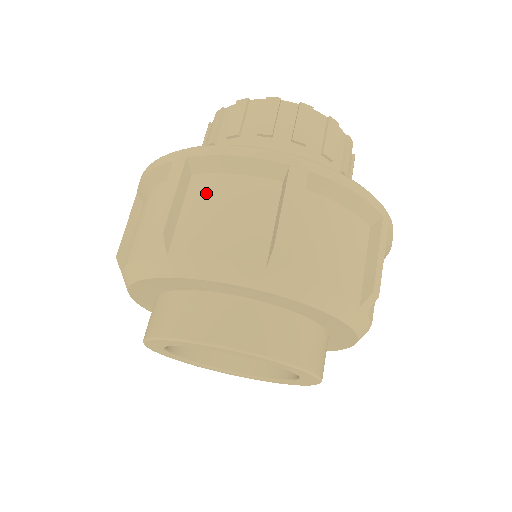
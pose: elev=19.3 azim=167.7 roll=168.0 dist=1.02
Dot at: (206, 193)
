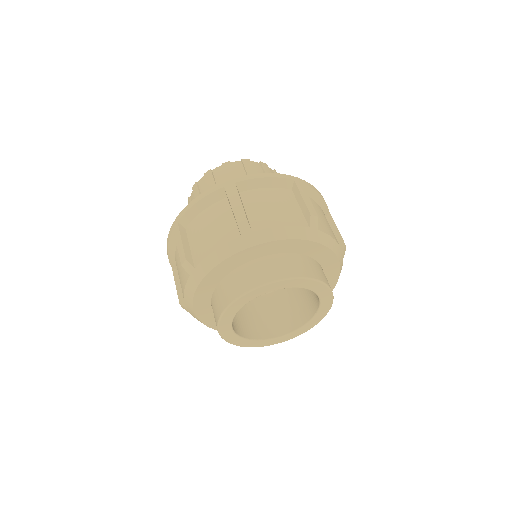
Dot at: (195, 229)
